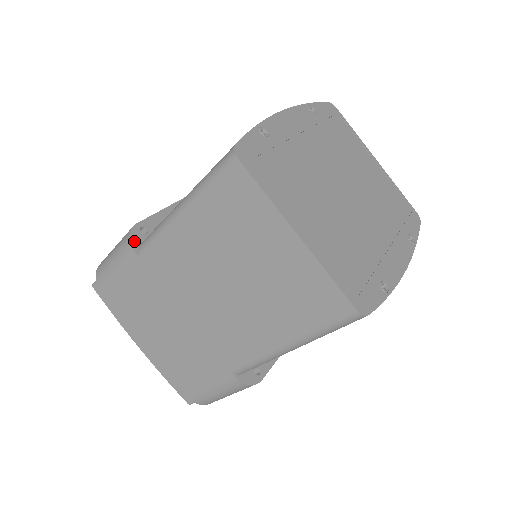
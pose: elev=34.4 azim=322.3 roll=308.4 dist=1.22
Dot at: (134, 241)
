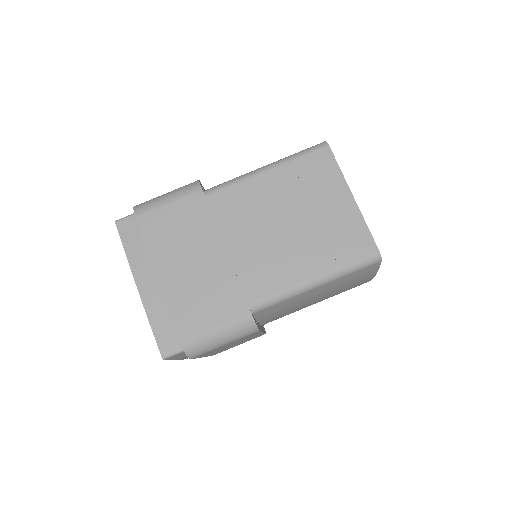
Dot at: (201, 186)
